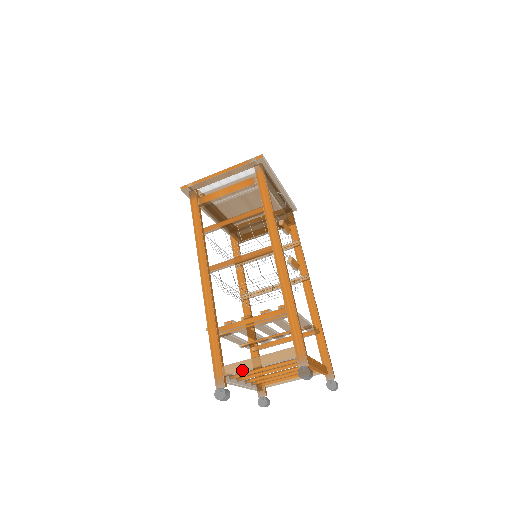
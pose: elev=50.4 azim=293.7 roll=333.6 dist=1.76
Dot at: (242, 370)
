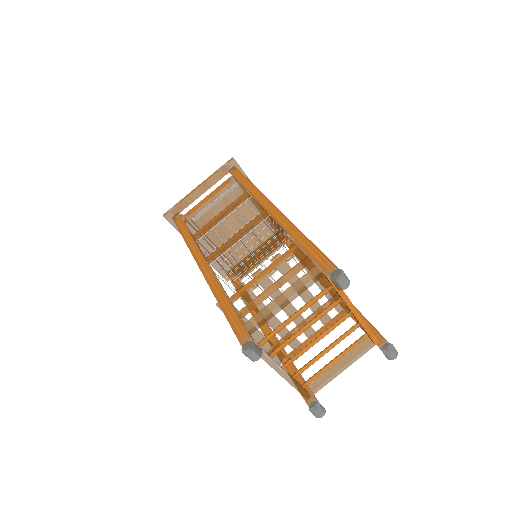
Dot at: (267, 314)
